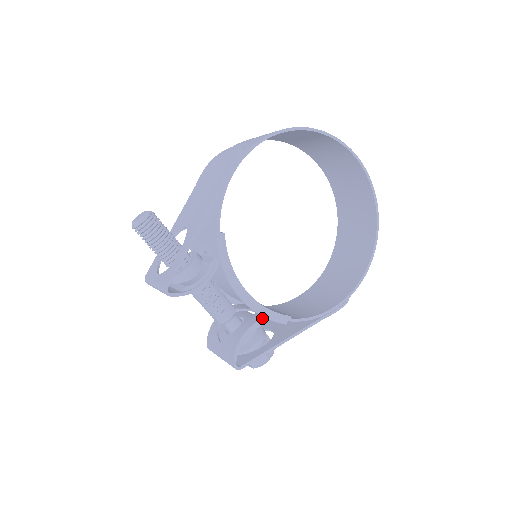
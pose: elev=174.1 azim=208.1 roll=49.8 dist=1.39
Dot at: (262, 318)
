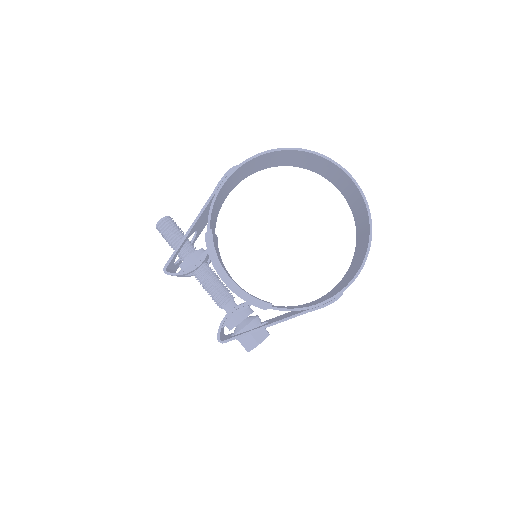
Dot at: (246, 303)
